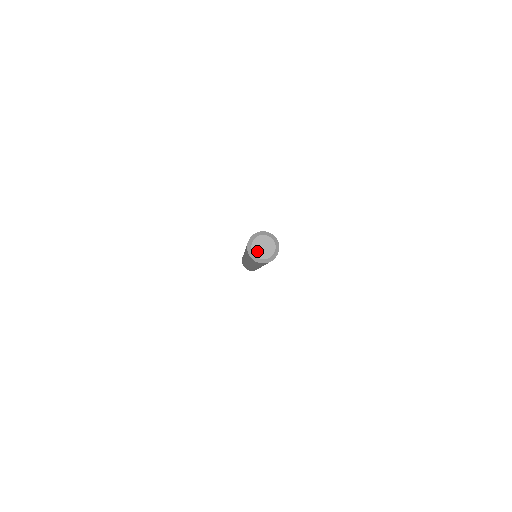
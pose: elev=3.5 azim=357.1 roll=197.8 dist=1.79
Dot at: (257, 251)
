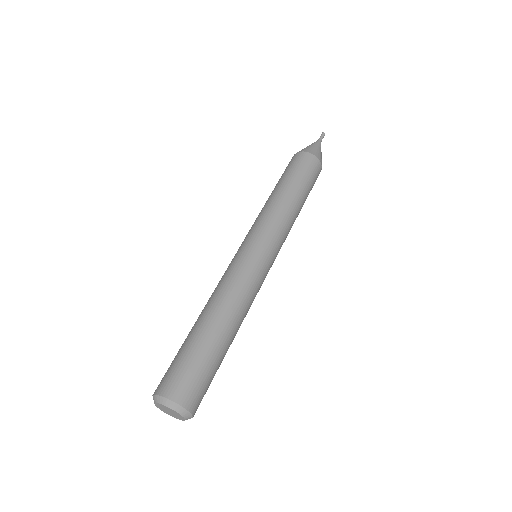
Dot at: (169, 414)
